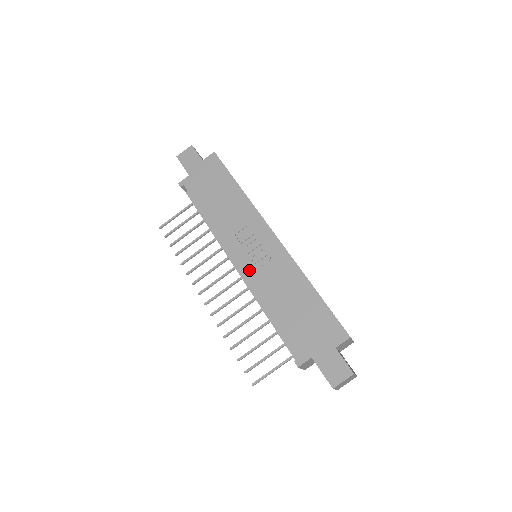
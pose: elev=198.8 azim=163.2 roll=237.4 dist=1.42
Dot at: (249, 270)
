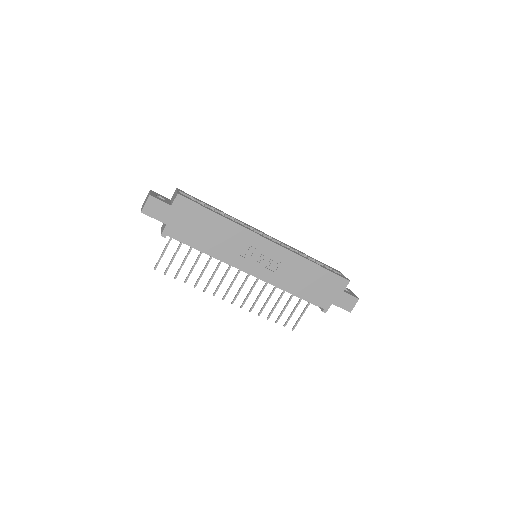
Dot at: (265, 274)
